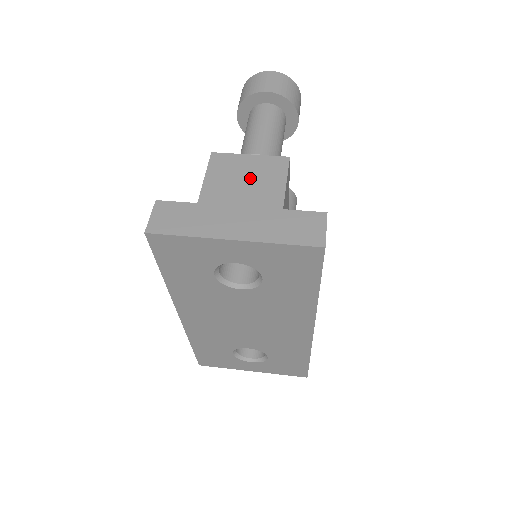
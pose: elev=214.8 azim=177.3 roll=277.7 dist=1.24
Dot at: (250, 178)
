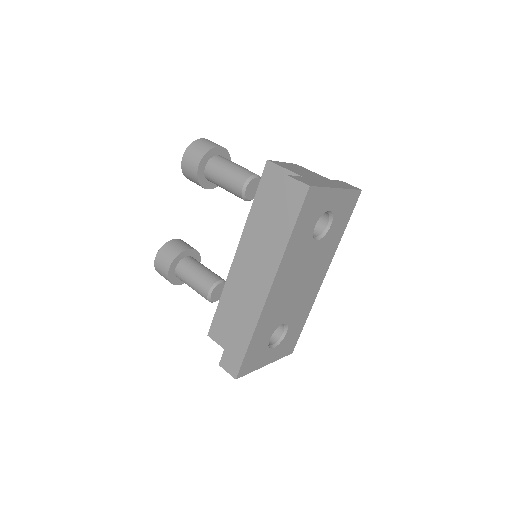
Dot at: (300, 170)
